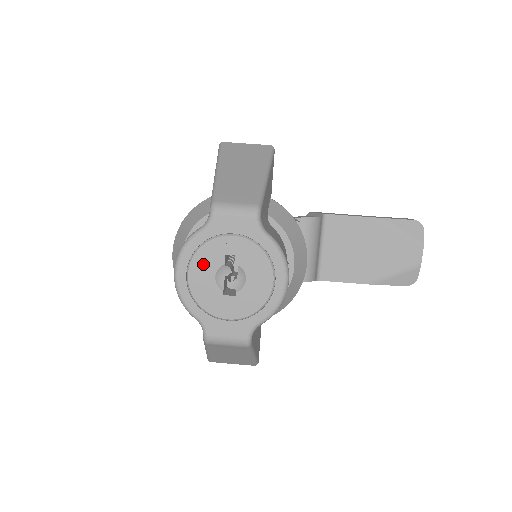
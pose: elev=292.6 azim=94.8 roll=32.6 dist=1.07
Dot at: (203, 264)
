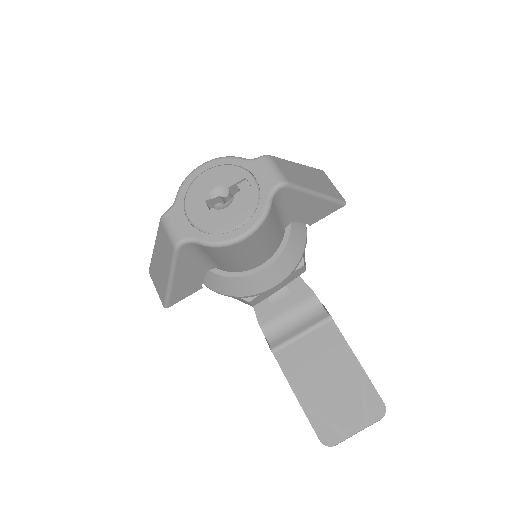
Dot at: (220, 174)
